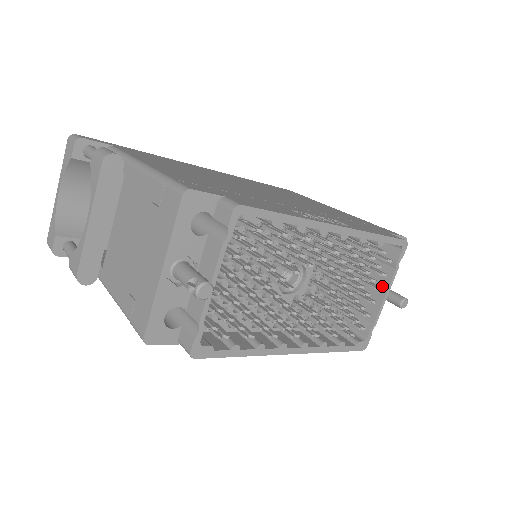
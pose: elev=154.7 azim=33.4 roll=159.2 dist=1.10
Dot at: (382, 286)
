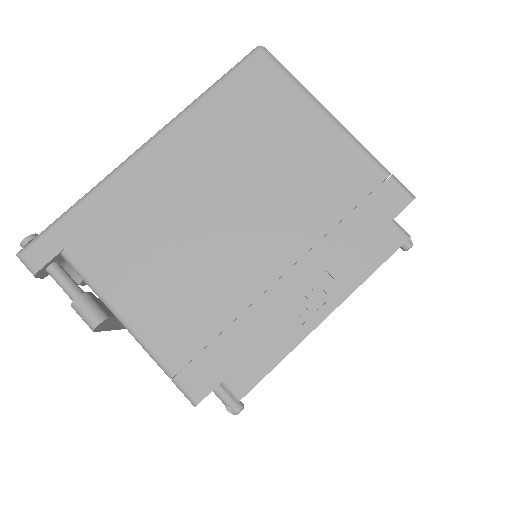
Dot at: occluded
